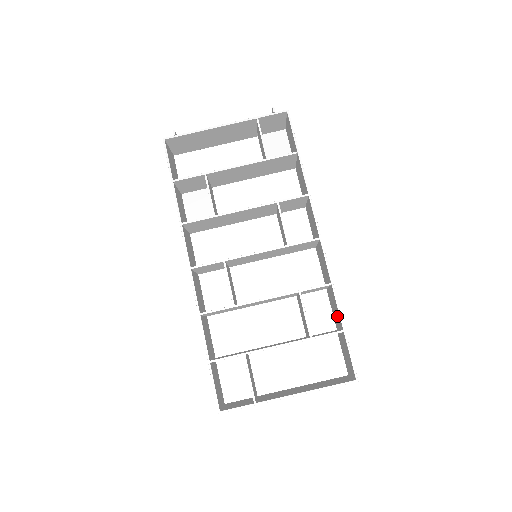
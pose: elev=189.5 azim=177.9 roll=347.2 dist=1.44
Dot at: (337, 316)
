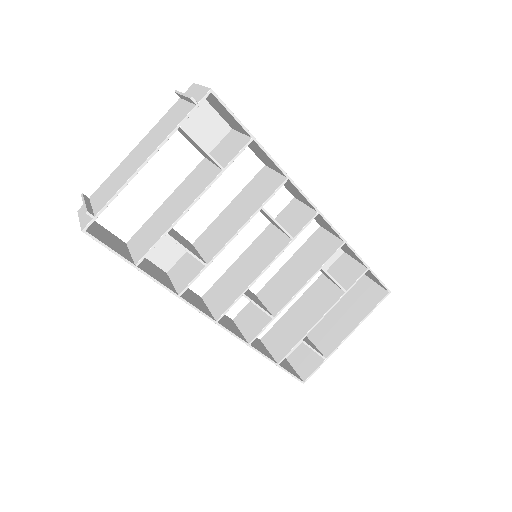
Dot at: (352, 255)
